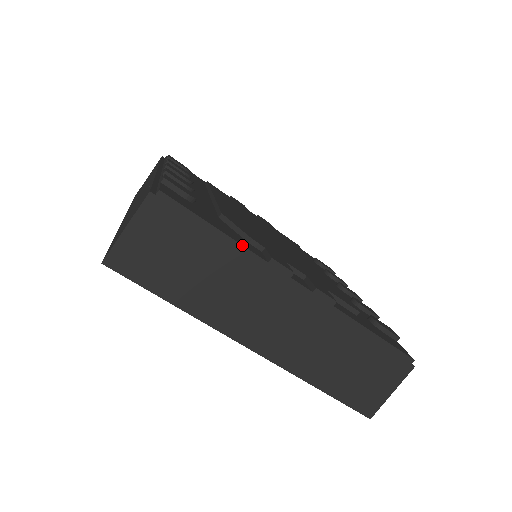
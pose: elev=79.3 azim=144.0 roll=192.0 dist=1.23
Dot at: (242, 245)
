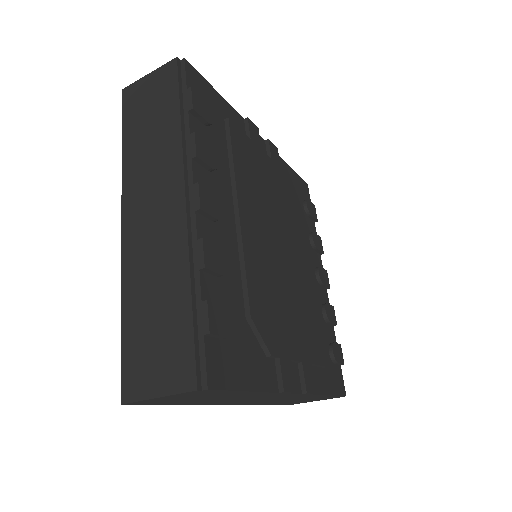
Dot at: (264, 392)
